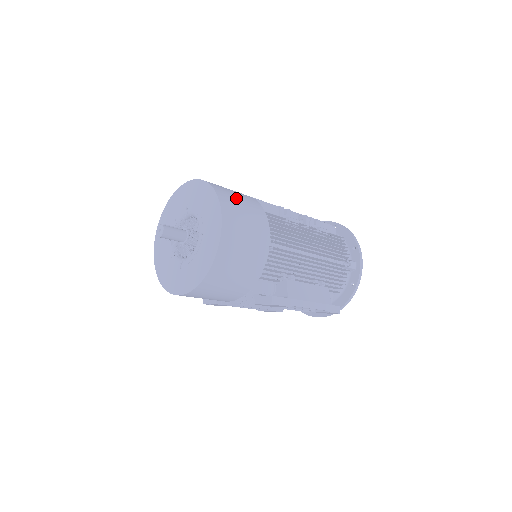
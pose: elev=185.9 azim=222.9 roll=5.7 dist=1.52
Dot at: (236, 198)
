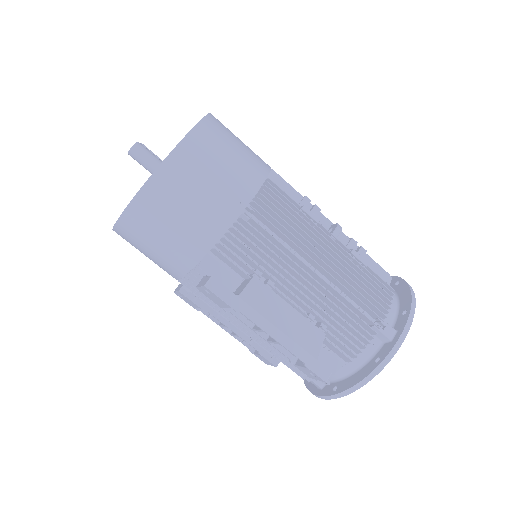
Dot at: (233, 140)
